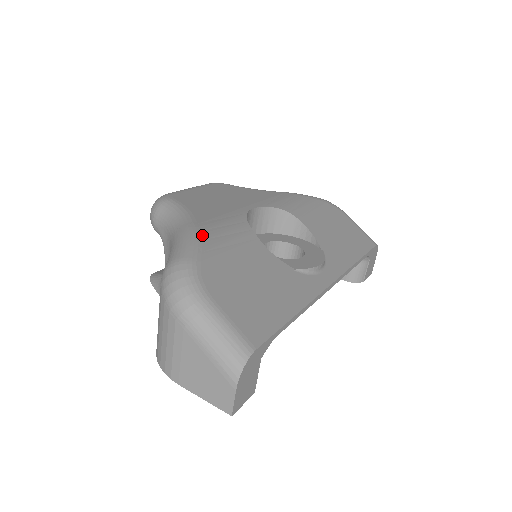
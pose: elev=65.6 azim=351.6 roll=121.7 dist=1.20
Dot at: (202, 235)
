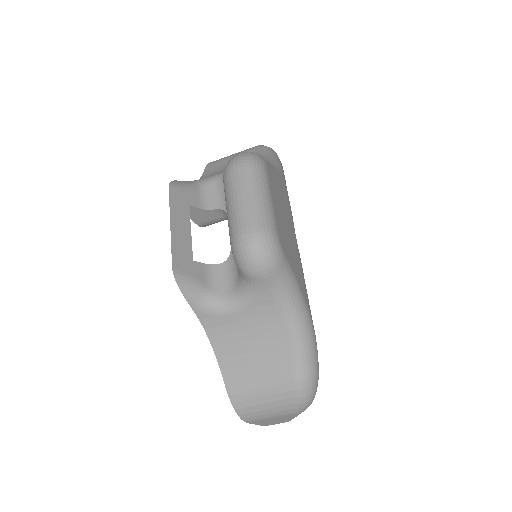
Dot at: occluded
